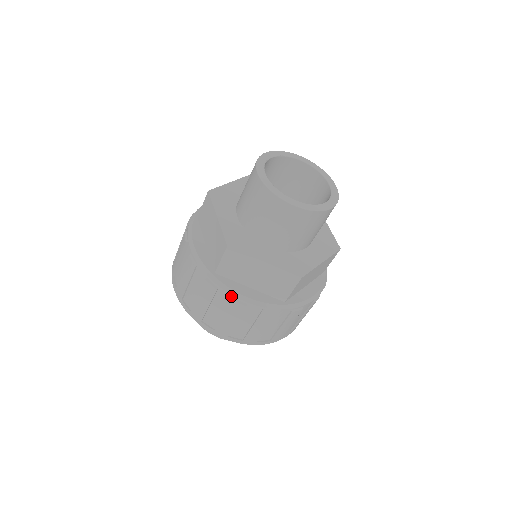
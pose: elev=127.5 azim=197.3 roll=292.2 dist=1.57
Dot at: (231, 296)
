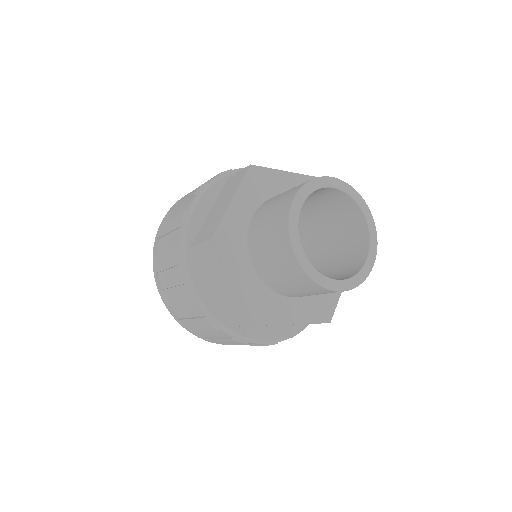
Dot at: (186, 282)
